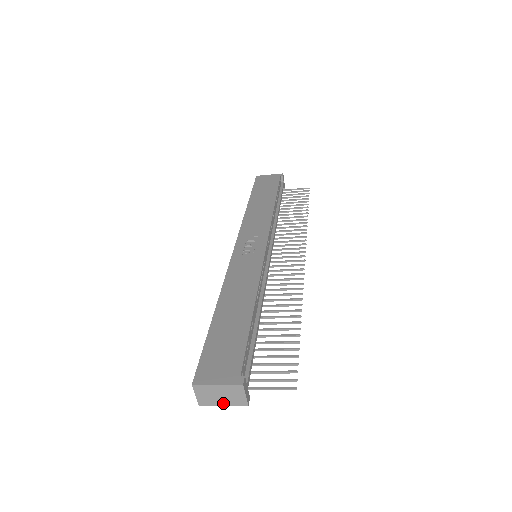
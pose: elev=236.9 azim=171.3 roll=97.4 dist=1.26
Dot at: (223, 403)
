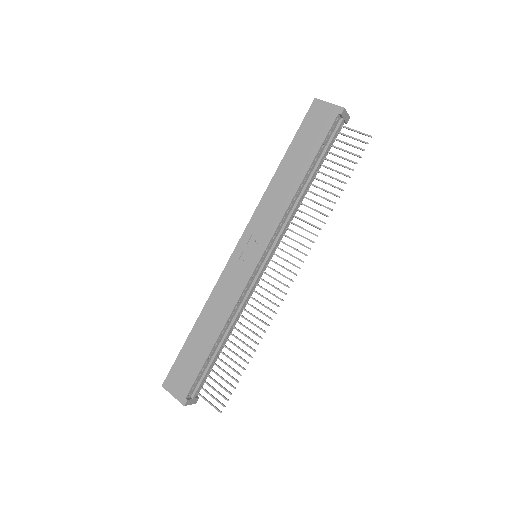
Dot at: occluded
